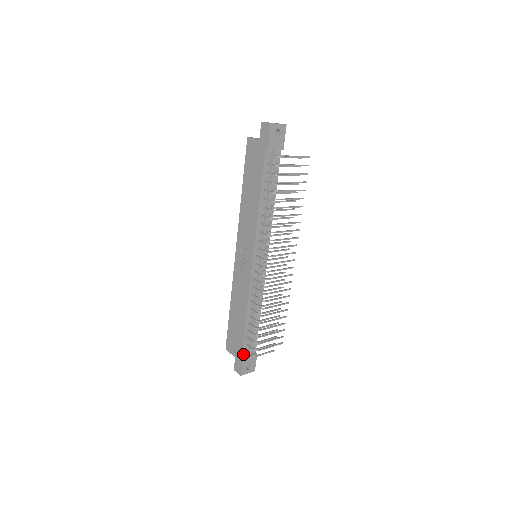
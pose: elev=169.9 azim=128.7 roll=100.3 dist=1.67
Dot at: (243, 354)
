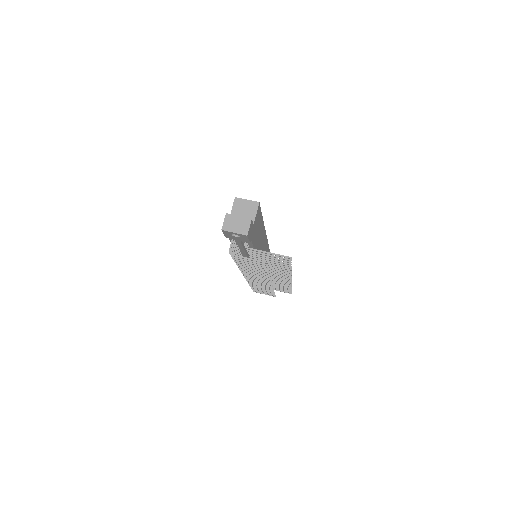
Dot at: occluded
